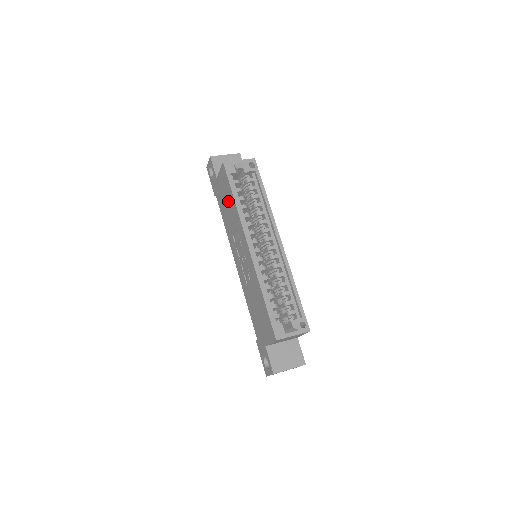
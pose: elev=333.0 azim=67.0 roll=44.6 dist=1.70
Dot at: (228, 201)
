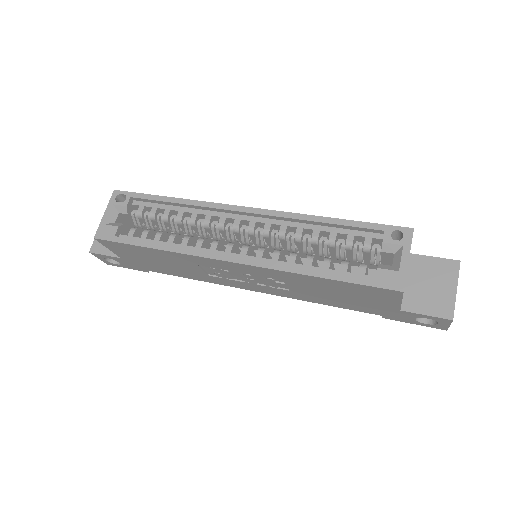
Dot at: (155, 258)
